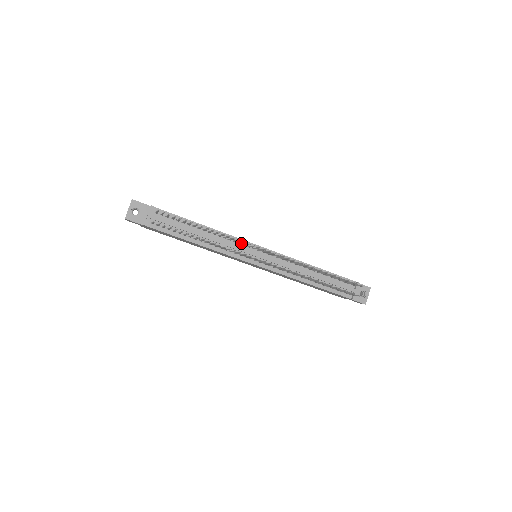
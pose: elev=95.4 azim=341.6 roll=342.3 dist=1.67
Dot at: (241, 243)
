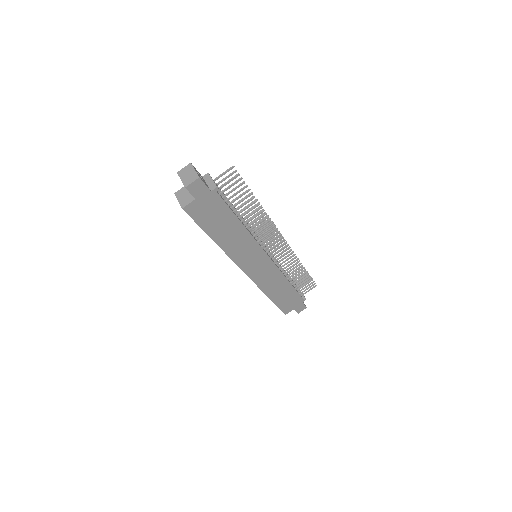
Dot at: (262, 228)
